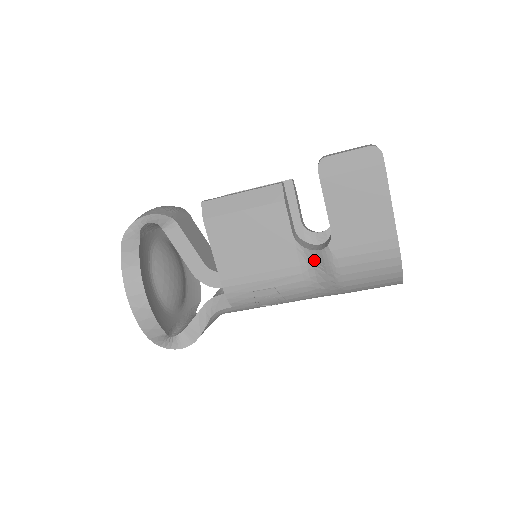
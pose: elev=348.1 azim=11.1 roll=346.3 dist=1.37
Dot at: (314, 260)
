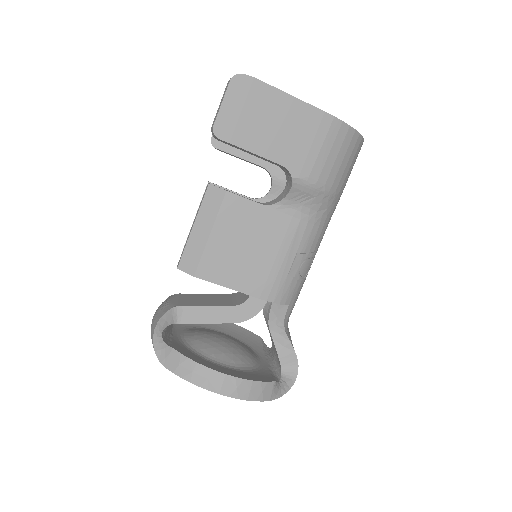
Dot at: (296, 200)
